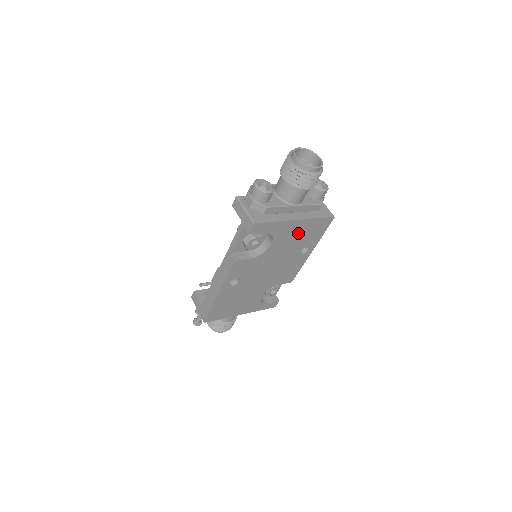
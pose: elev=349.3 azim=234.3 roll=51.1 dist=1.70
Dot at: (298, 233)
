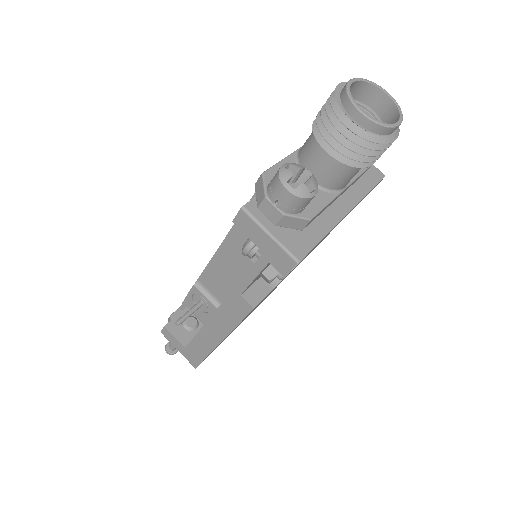
Dot at: occluded
